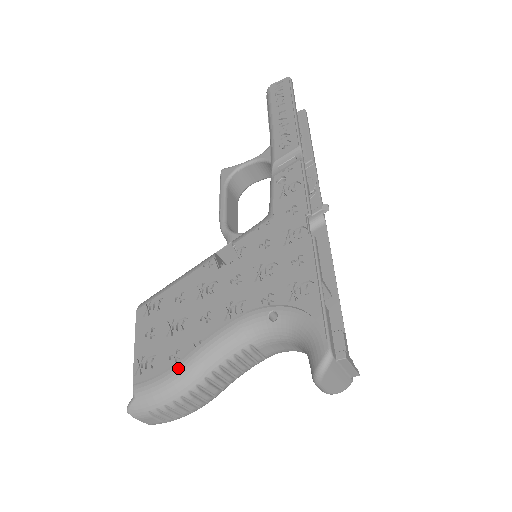
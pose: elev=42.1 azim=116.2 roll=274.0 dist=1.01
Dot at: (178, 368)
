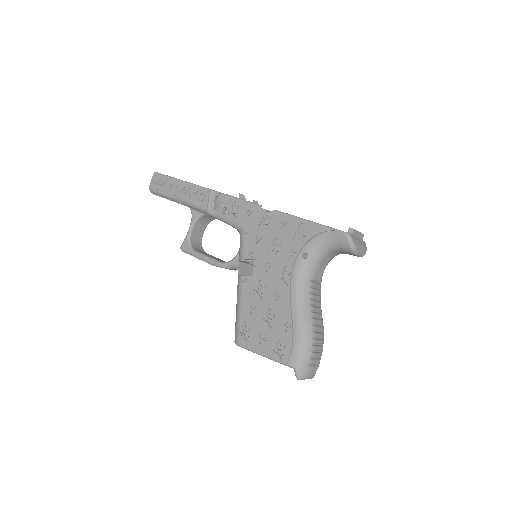
Dot at: (296, 329)
